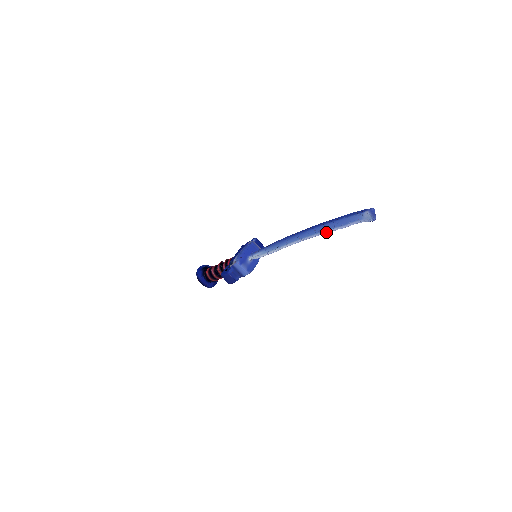
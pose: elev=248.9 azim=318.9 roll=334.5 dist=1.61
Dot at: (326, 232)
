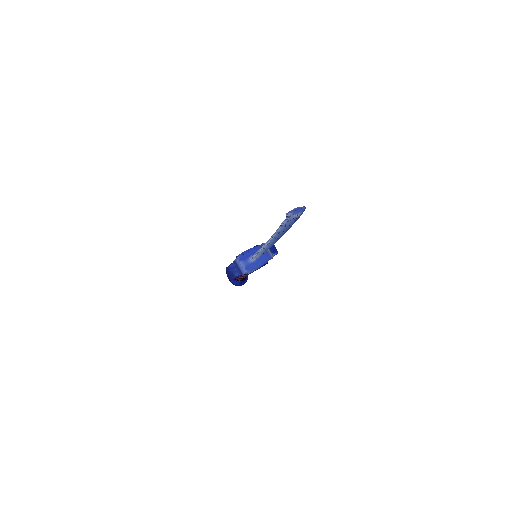
Dot at: (276, 230)
